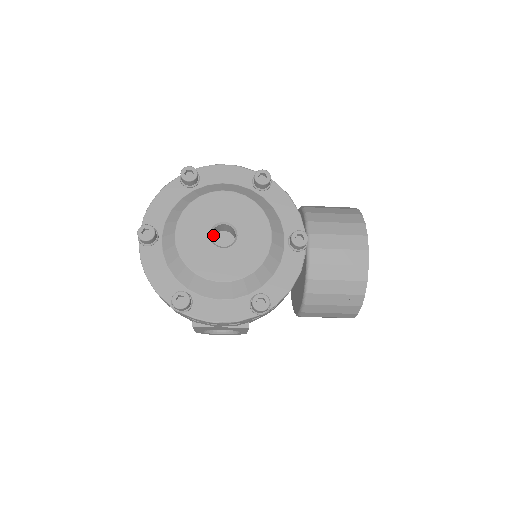
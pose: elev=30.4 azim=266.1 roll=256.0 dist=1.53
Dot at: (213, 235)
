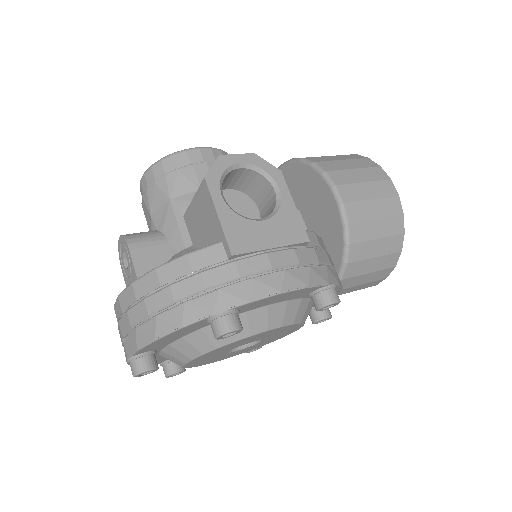
Dot at: occluded
